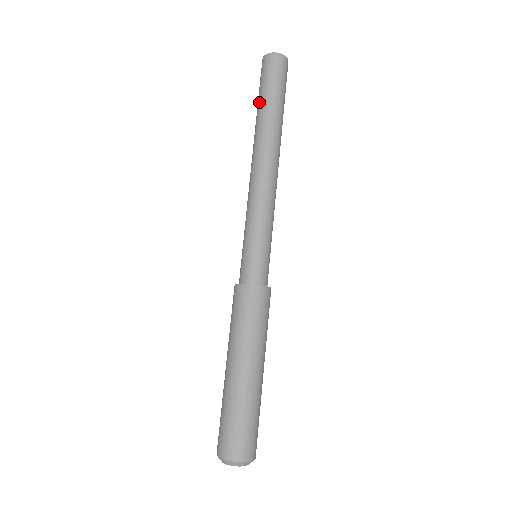
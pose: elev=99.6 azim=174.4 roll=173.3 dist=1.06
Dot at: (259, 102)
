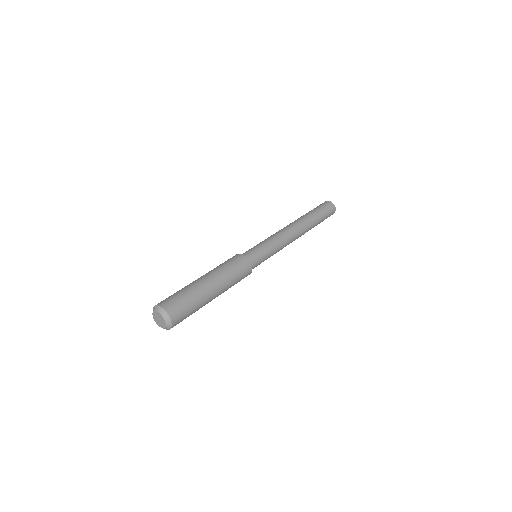
Dot at: occluded
